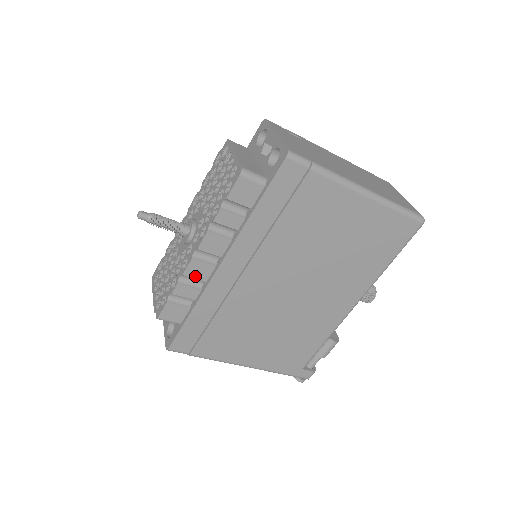
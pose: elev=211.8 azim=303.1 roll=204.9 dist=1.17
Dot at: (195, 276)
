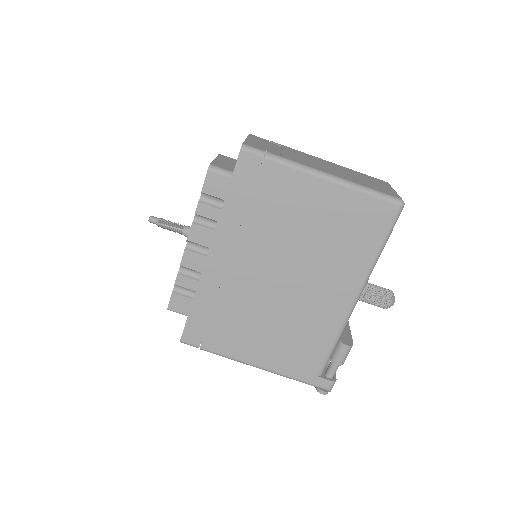
Dot at: (191, 267)
